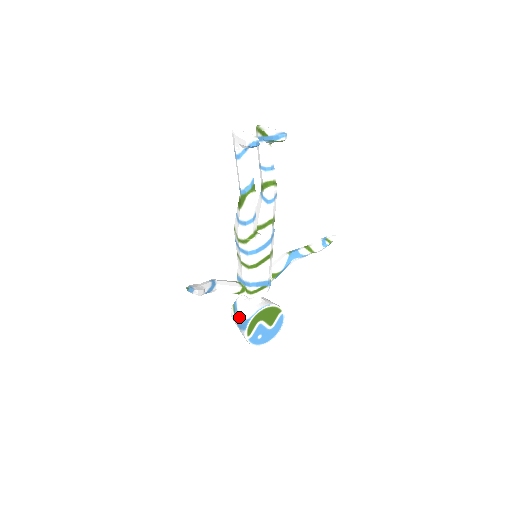
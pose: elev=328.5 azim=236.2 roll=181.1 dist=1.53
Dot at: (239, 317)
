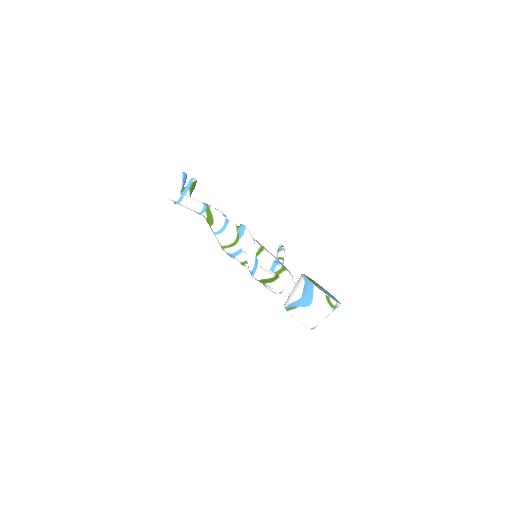
Dot at: (300, 297)
